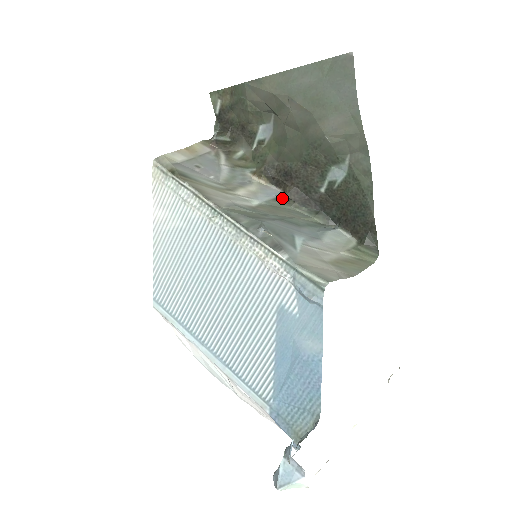
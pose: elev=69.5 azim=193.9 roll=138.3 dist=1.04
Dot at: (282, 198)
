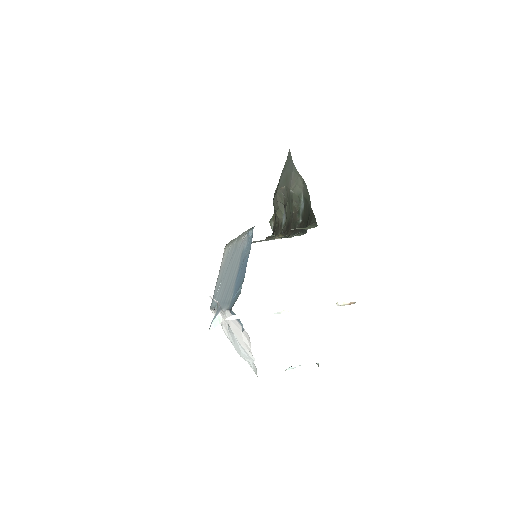
Dot at: (284, 237)
